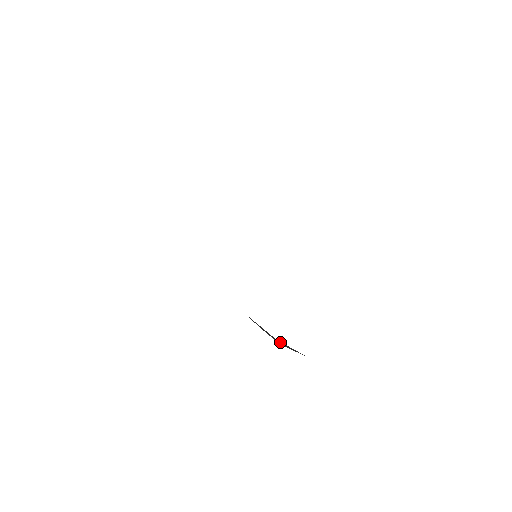
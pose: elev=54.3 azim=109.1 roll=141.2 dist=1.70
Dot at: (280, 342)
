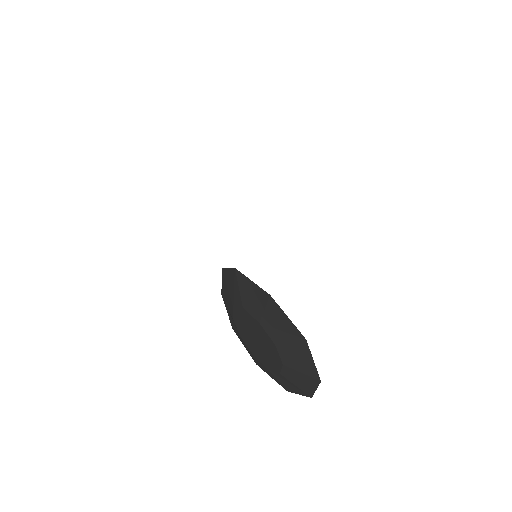
Dot at: (269, 318)
